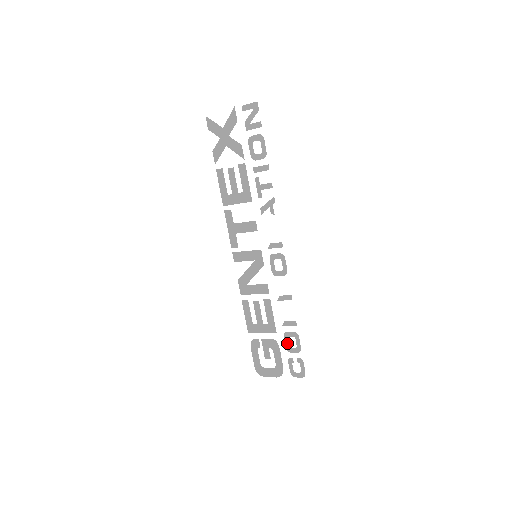
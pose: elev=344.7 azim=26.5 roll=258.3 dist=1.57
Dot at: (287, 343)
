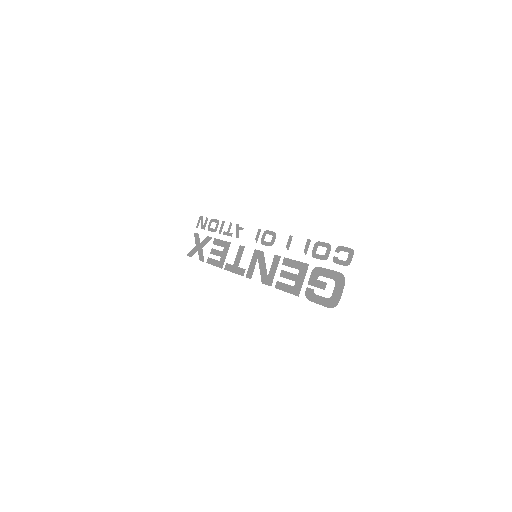
Dot at: (320, 257)
